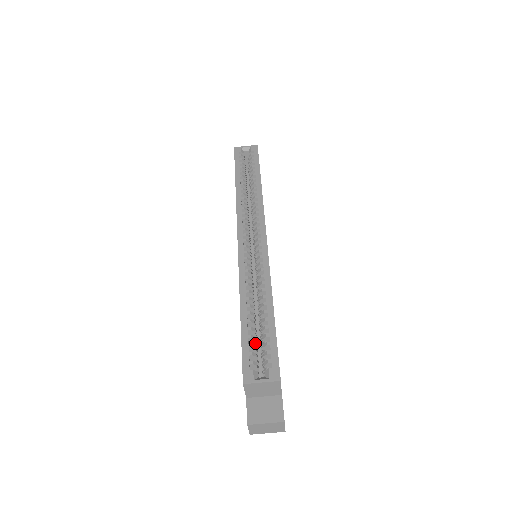
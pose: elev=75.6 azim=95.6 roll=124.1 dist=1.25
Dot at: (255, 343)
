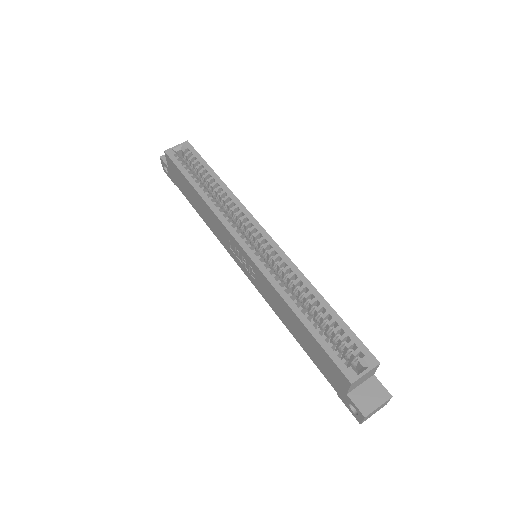
Dot at: (328, 340)
